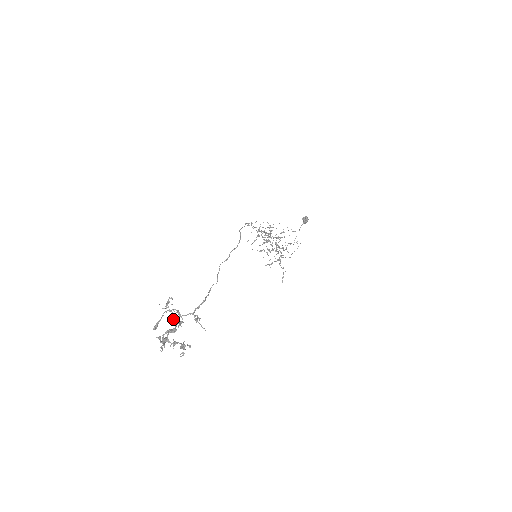
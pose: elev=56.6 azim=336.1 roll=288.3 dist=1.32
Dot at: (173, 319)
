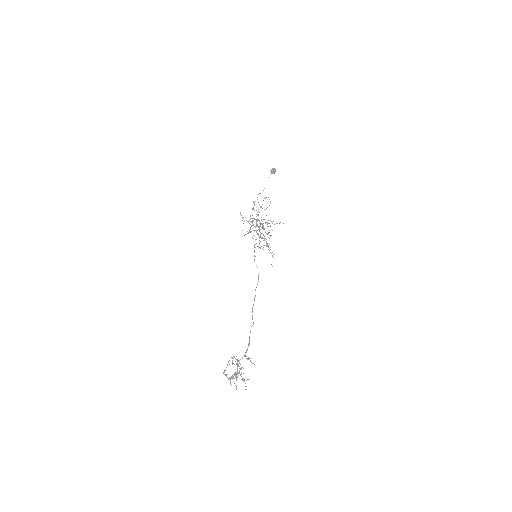
Dot at: occluded
